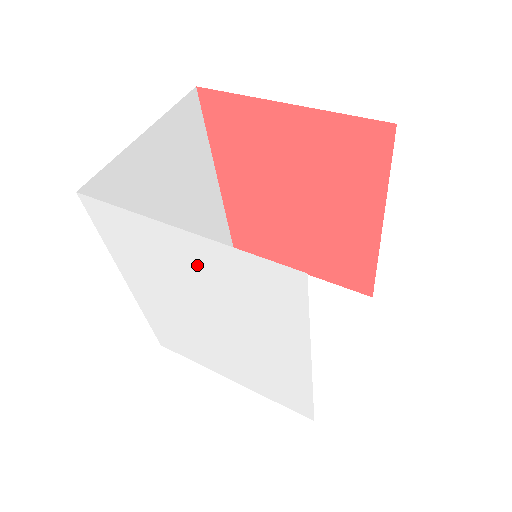
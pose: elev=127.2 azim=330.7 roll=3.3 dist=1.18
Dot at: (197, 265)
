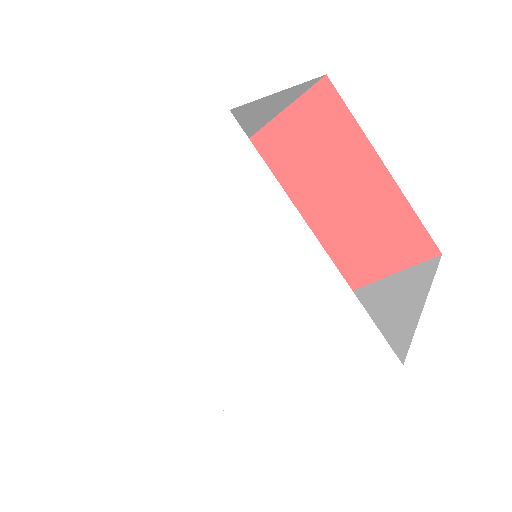
Dot at: (285, 273)
